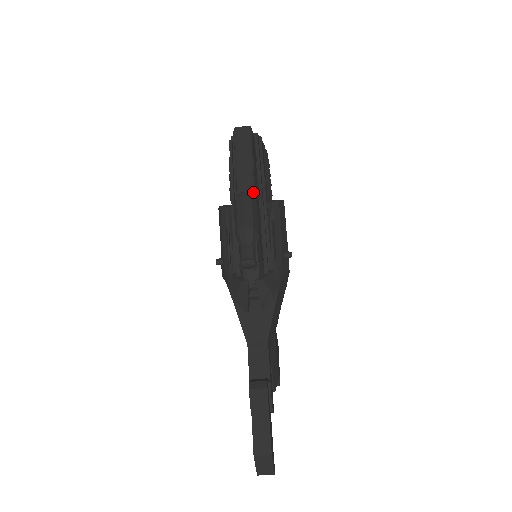
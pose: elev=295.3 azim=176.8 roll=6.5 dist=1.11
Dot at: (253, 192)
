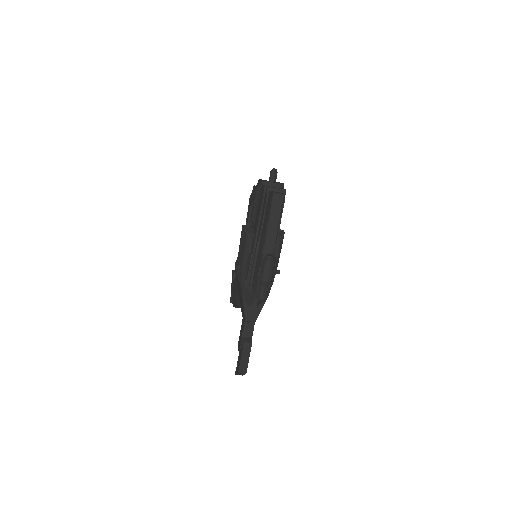
Dot at: (274, 247)
